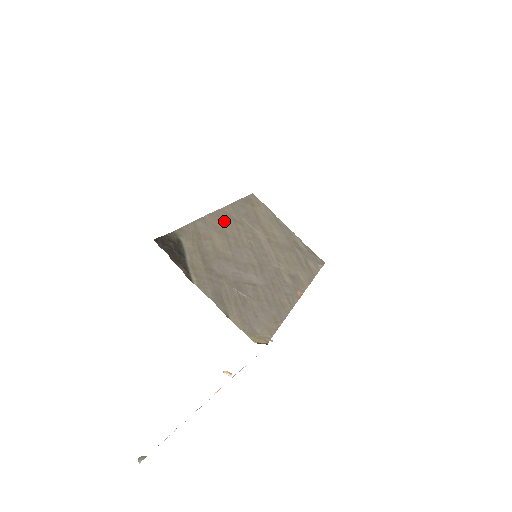
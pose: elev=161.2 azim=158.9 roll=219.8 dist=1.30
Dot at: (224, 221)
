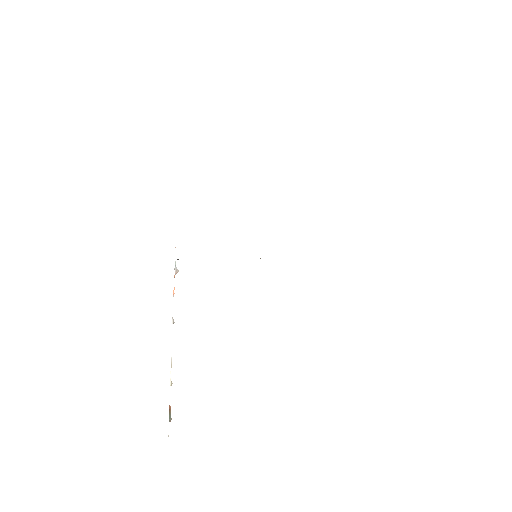
Dot at: occluded
